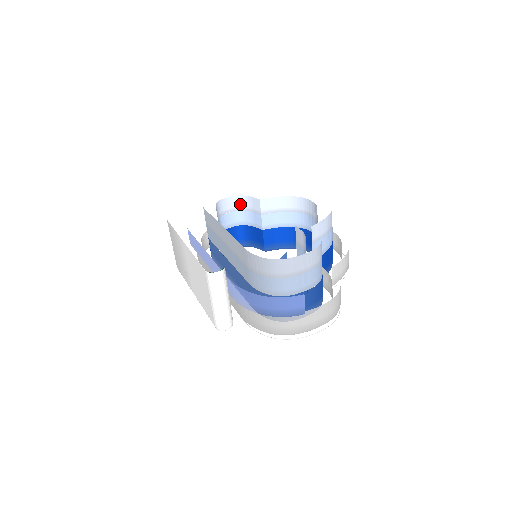
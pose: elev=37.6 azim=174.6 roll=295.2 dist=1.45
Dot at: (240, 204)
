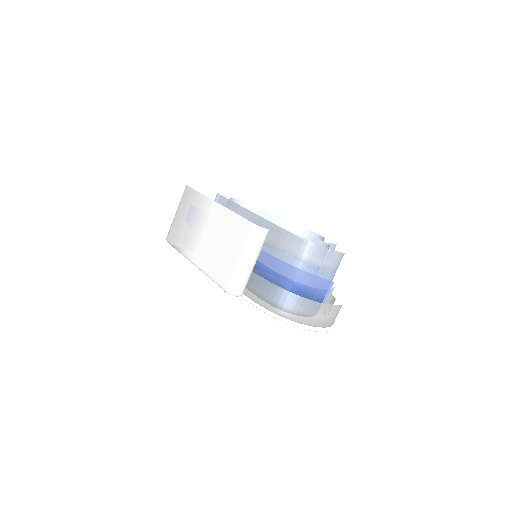
Dot at: occluded
